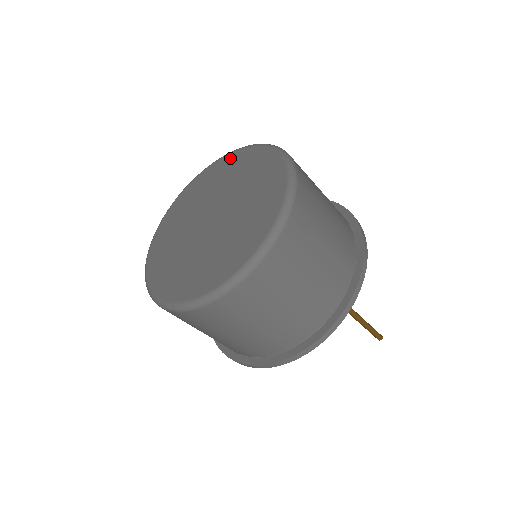
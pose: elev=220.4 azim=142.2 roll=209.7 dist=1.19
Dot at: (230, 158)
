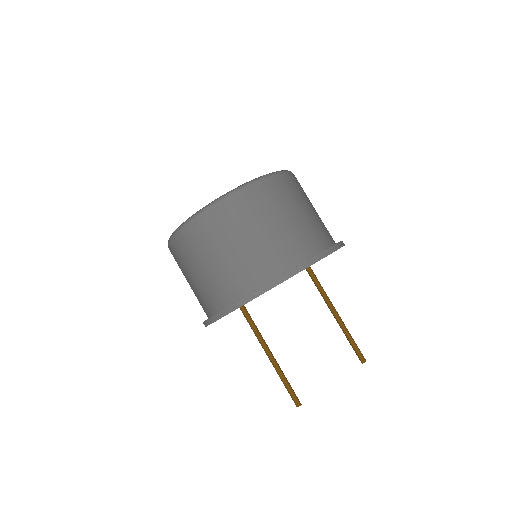
Dot at: occluded
